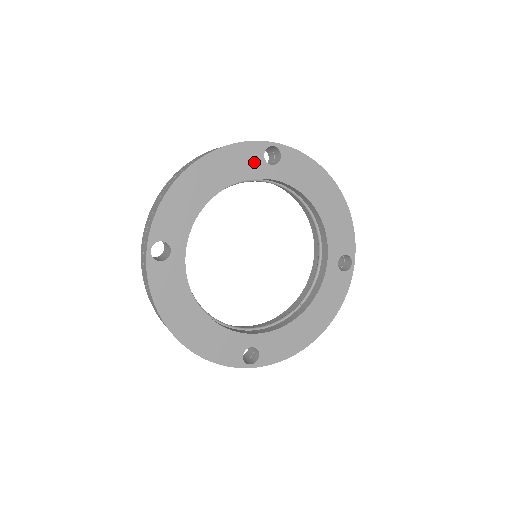
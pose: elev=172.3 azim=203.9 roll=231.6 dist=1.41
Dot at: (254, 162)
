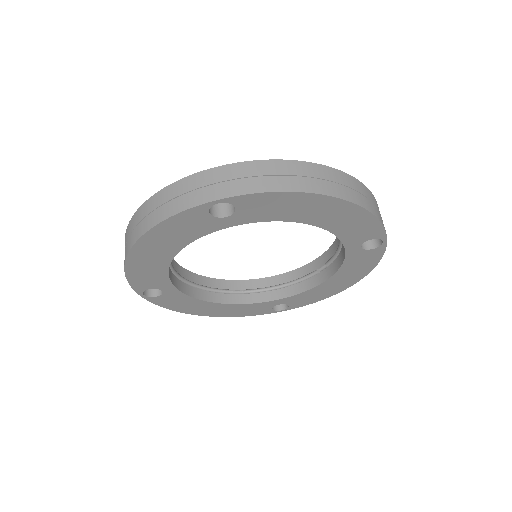
Dot at: (201, 223)
